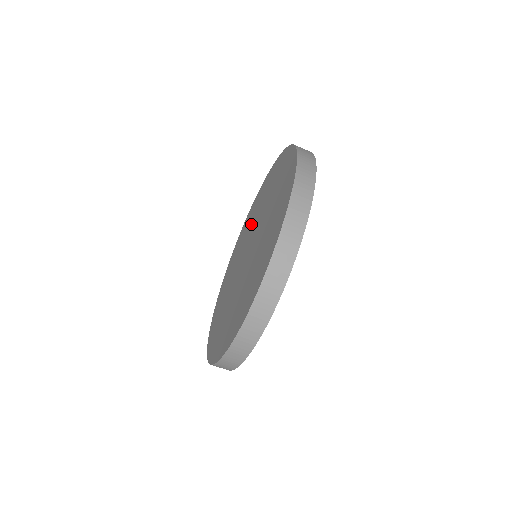
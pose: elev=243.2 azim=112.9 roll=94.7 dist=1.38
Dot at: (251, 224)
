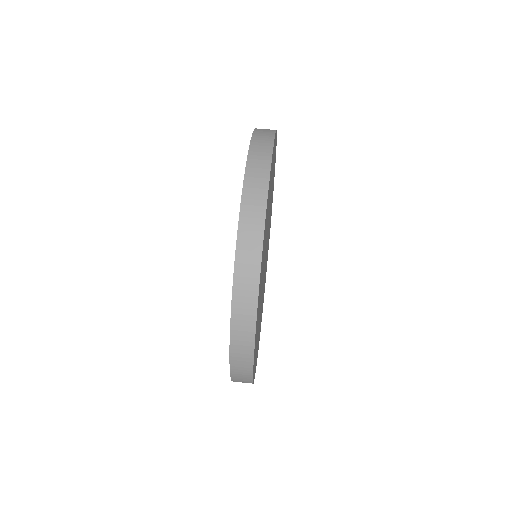
Dot at: occluded
